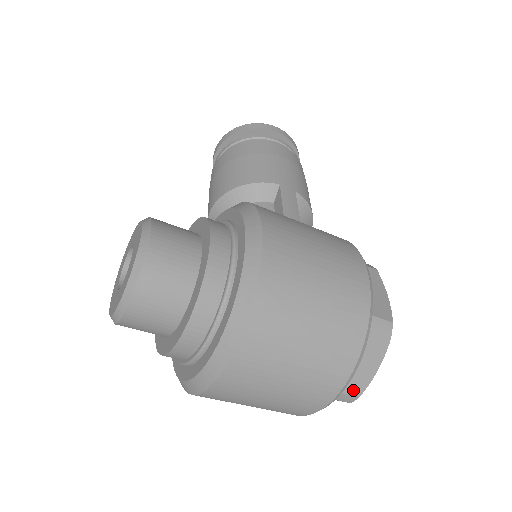
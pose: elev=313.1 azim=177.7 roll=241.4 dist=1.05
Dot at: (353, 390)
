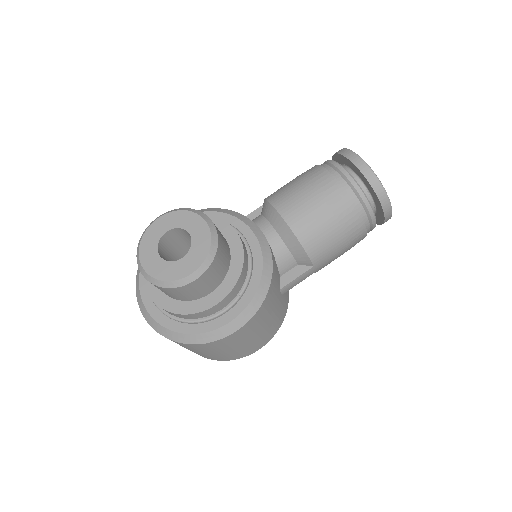
Dot at: occluded
